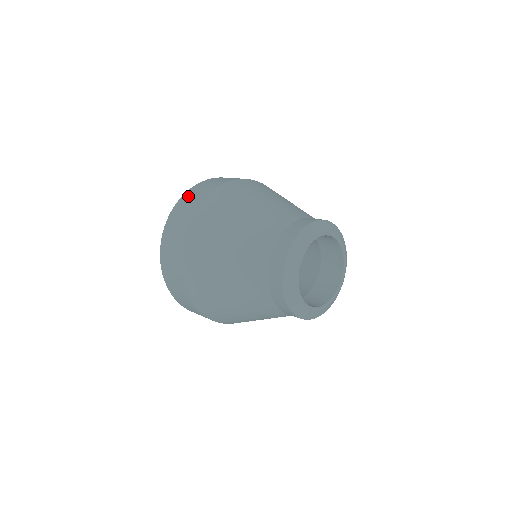
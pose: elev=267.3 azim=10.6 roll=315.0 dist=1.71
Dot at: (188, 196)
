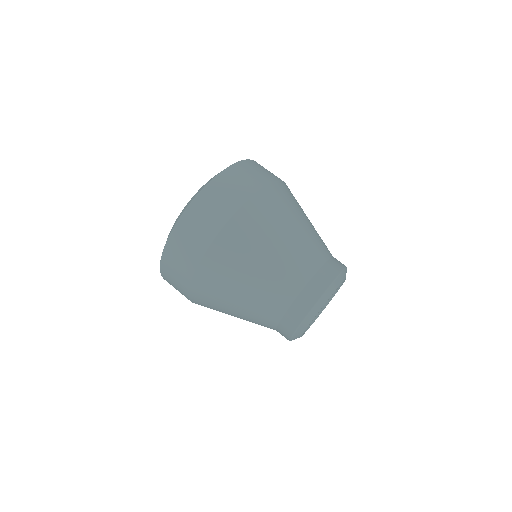
Dot at: (225, 182)
